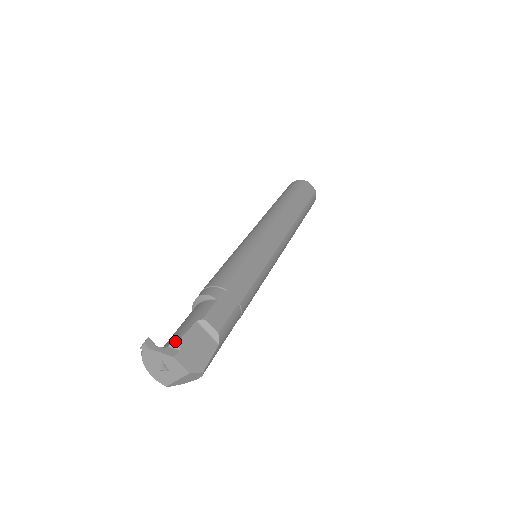
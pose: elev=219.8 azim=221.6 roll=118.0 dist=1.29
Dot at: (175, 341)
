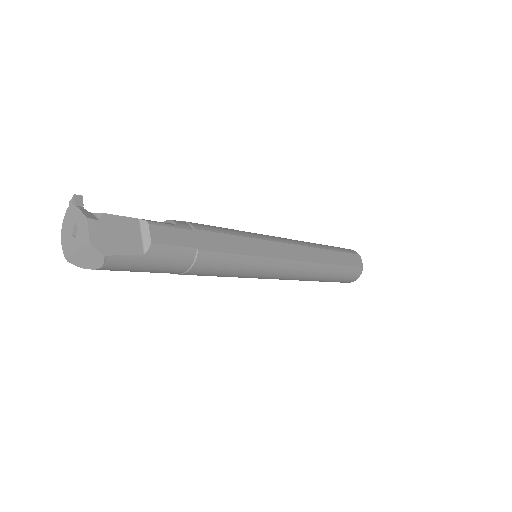
Dot at: occluded
